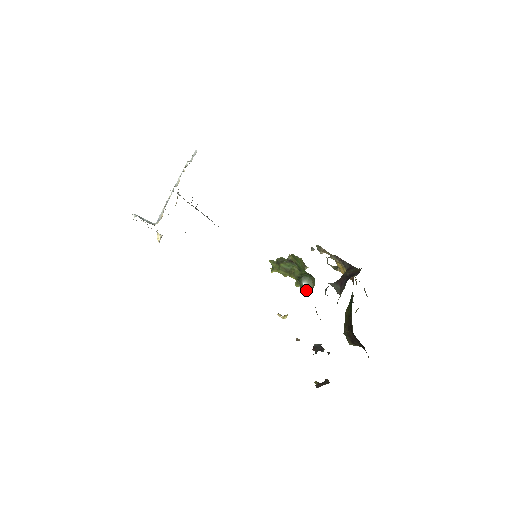
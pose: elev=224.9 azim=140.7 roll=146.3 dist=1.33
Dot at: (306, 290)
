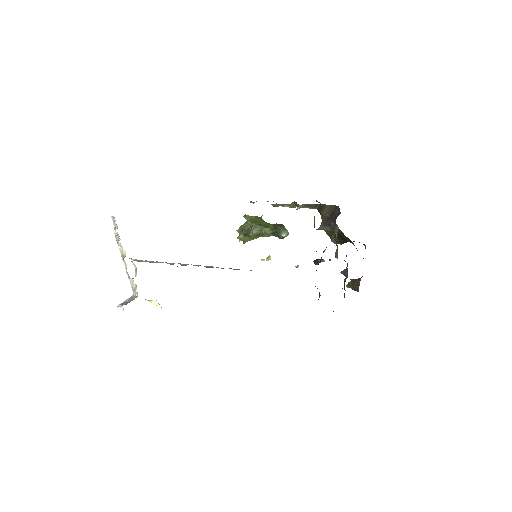
Dot at: occluded
